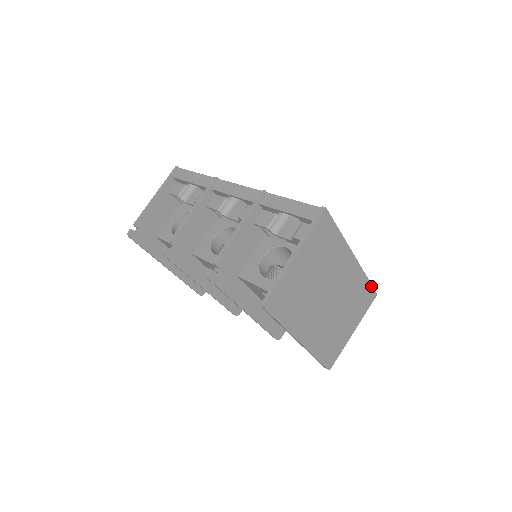
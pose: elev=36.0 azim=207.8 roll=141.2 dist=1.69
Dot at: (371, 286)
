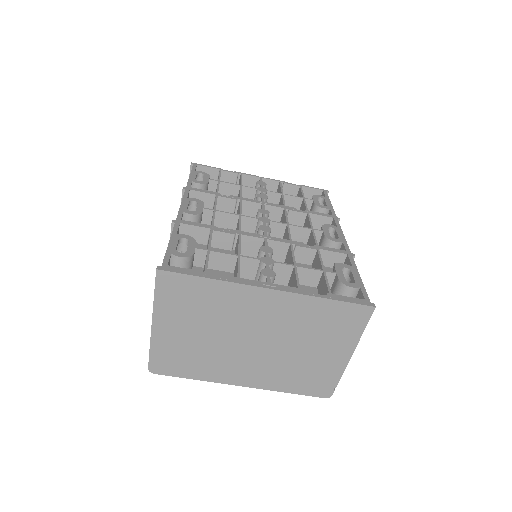
Dot at: (347, 303)
